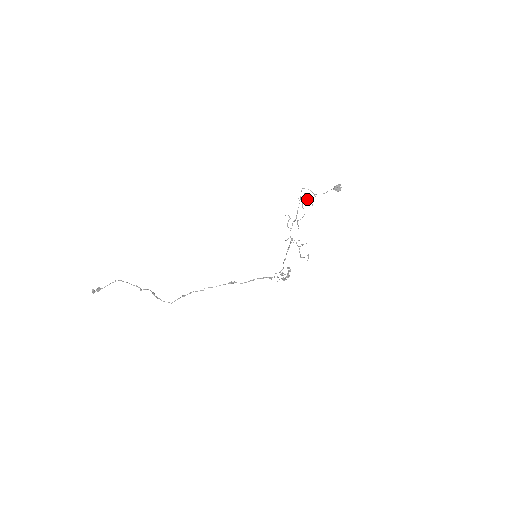
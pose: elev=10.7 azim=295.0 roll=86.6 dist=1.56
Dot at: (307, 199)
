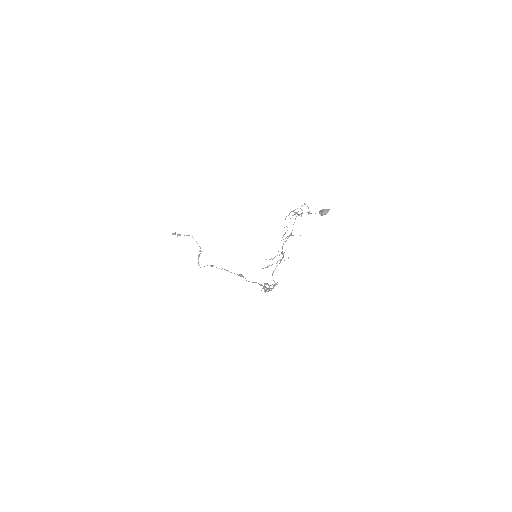
Dot at: (295, 212)
